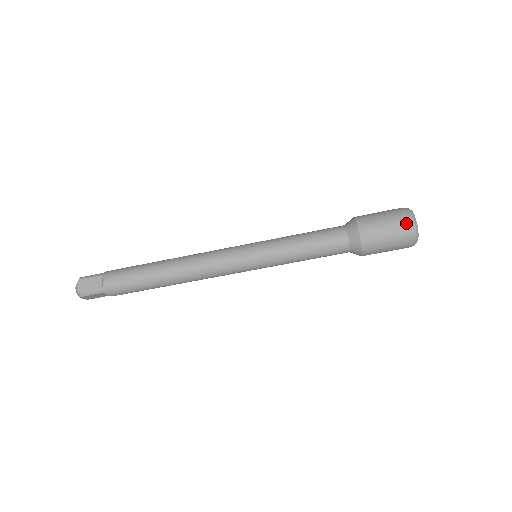
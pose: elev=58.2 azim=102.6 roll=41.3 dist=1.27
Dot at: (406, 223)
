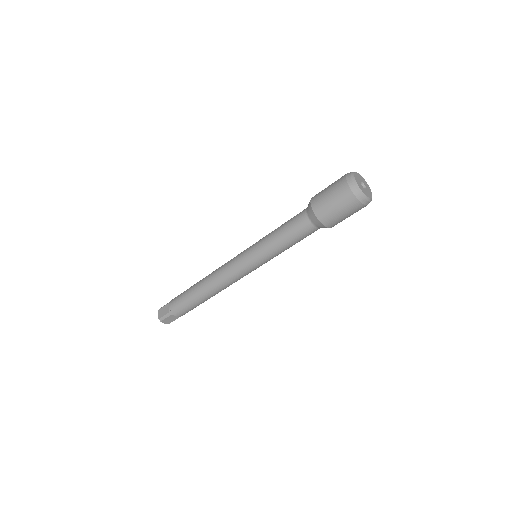
Dot at: (361, 206)
